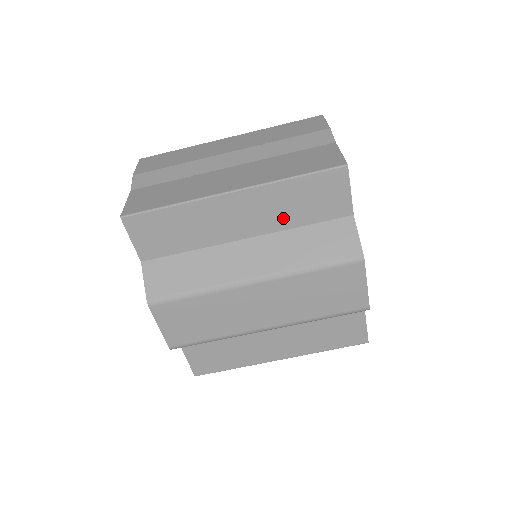
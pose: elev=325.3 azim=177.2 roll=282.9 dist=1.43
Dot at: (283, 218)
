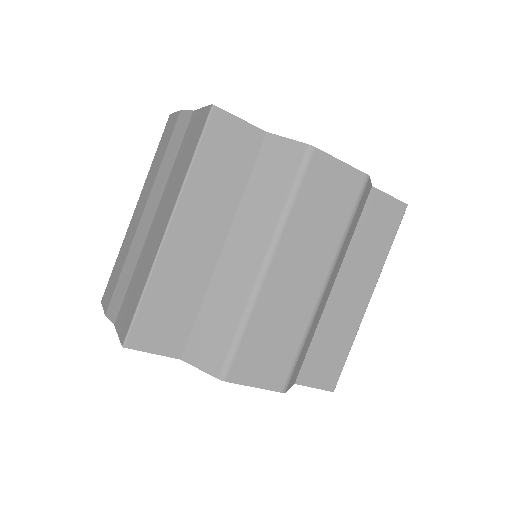
Dot at: (226, 198)
